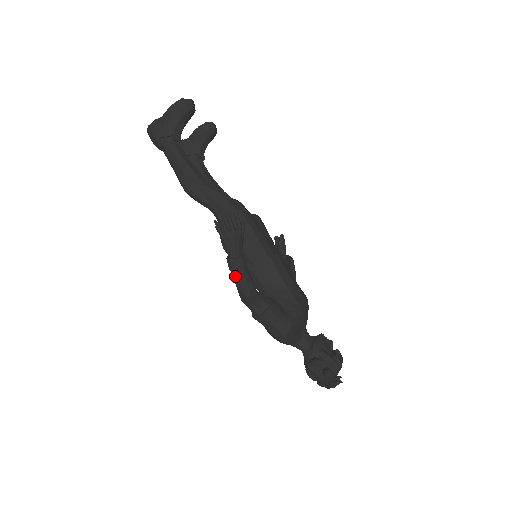
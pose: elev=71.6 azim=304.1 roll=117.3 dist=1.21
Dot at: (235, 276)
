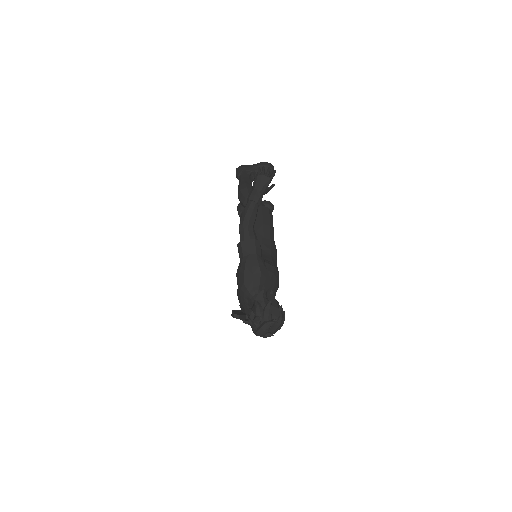
Dot at: (248, 203)
